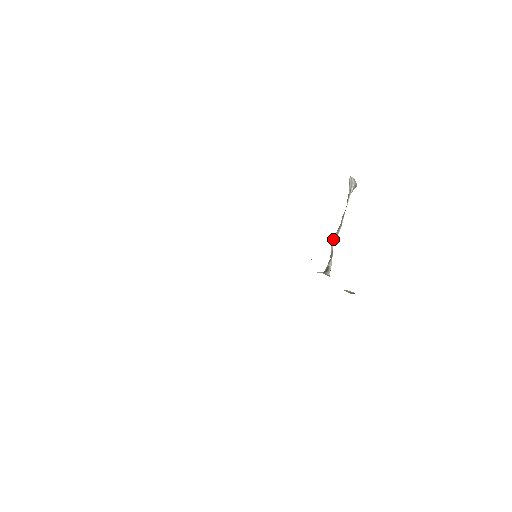
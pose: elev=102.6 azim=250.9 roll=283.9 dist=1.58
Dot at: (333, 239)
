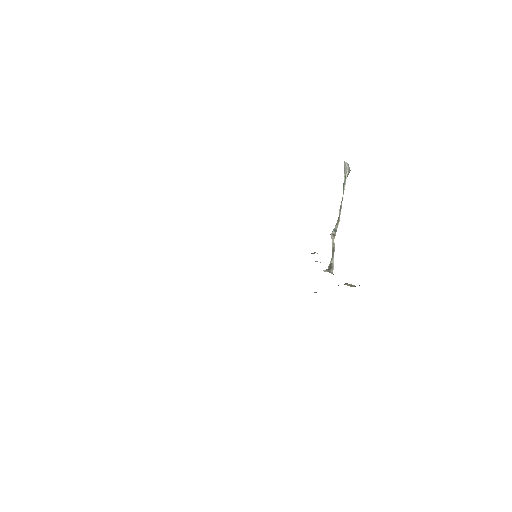
Dot at: (333, 233)
